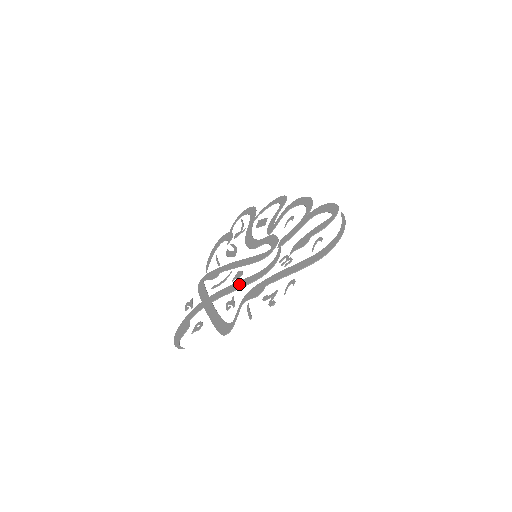
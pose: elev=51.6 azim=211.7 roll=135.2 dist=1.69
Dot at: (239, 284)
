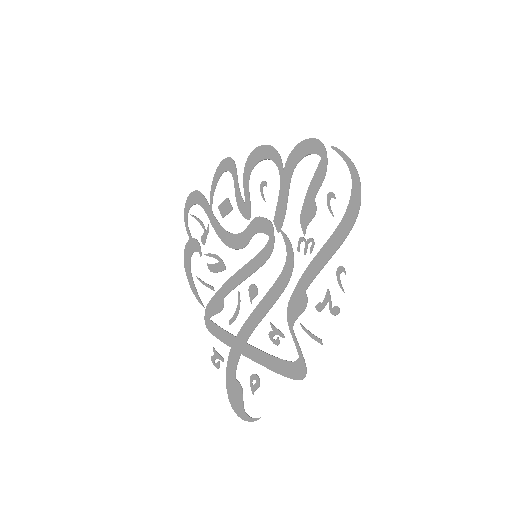
Dot at: (265, 304)
